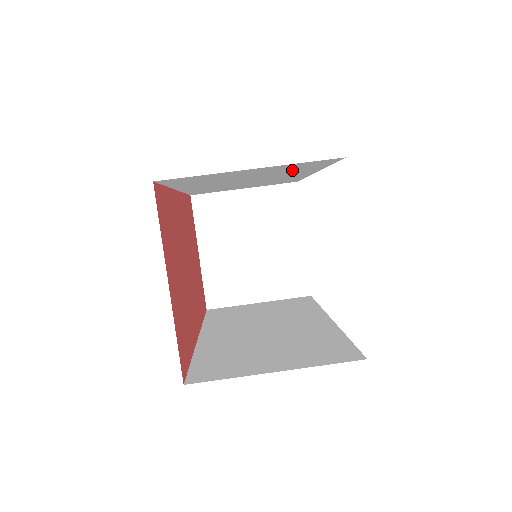
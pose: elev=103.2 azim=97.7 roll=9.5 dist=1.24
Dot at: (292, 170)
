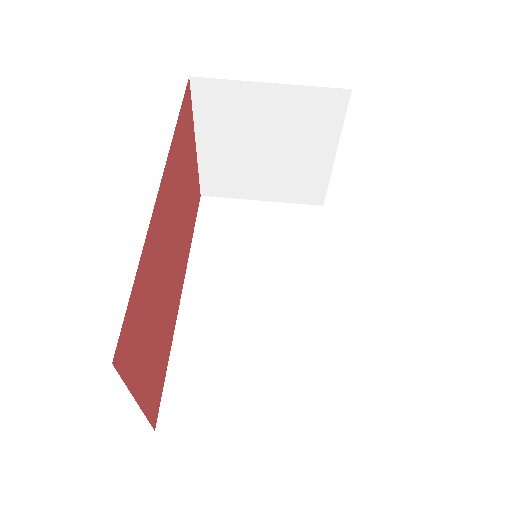
Dot at: occluded
